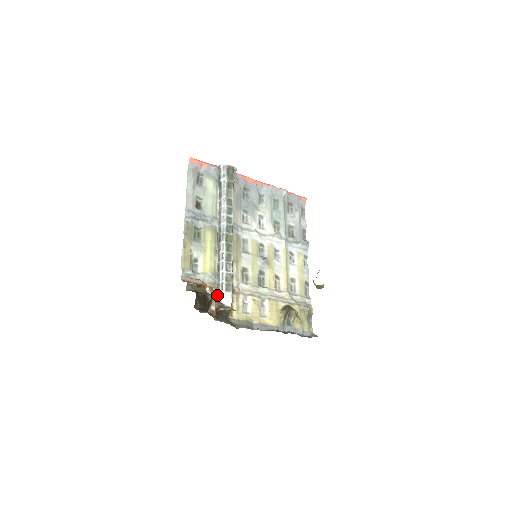
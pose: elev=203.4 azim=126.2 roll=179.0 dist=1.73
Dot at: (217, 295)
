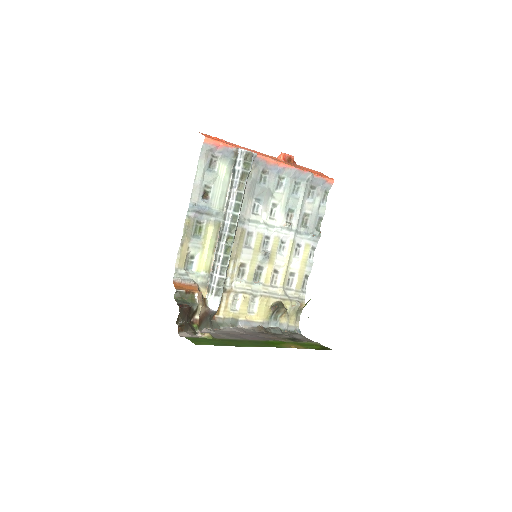
Dot at: (206, 298)
